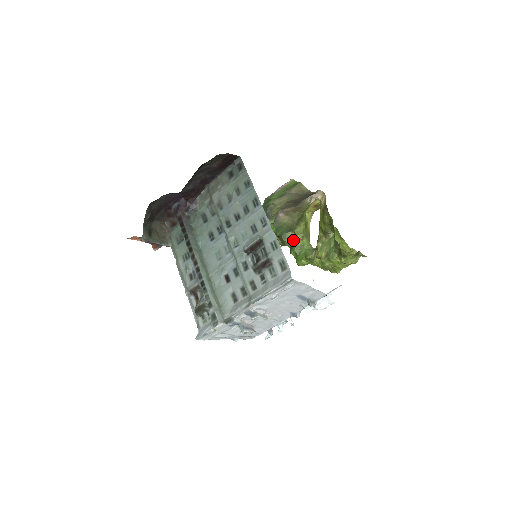
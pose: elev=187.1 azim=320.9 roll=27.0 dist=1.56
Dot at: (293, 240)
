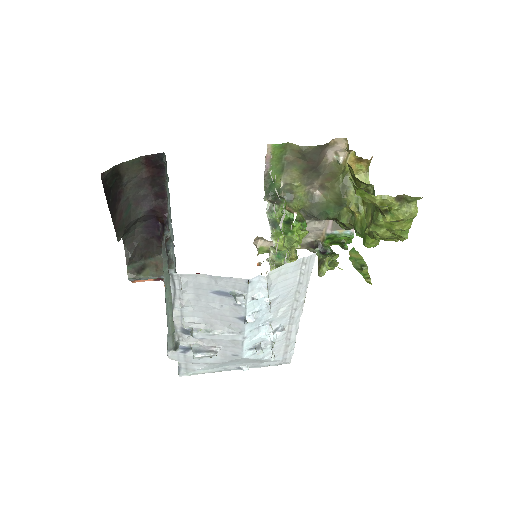
Dot at: (351, 217)
